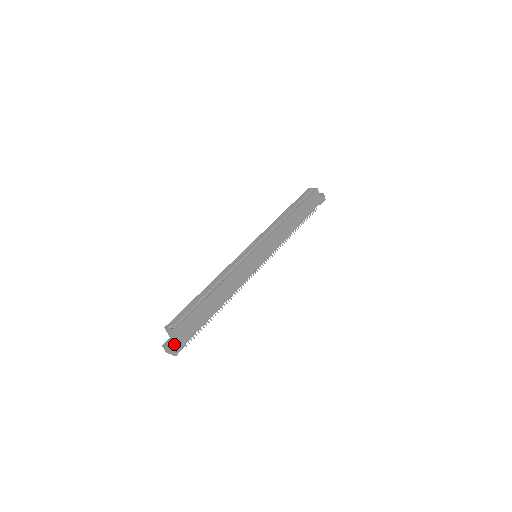
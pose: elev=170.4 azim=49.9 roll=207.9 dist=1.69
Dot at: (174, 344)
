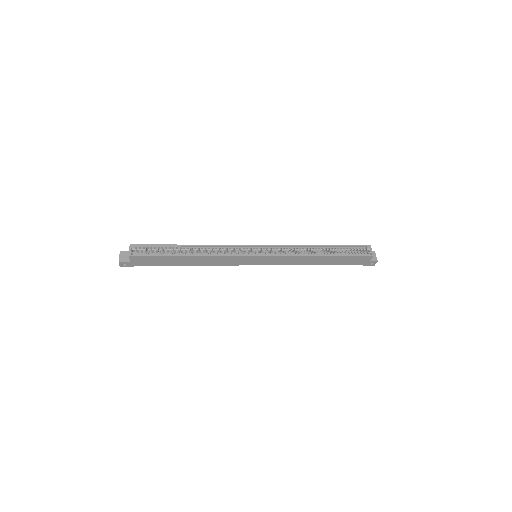
Dot at: (125, 260)
